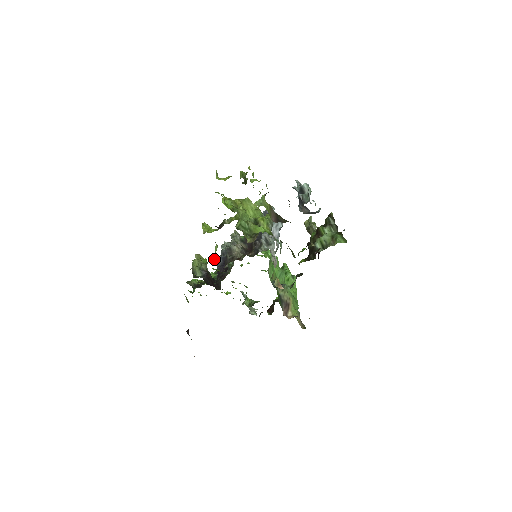
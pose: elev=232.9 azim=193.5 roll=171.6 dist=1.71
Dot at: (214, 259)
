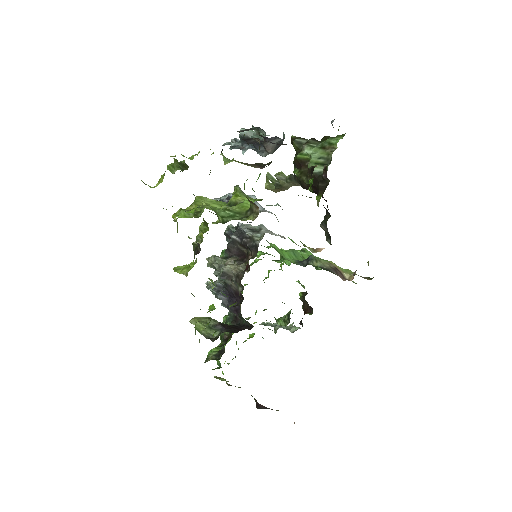
Dot at: occluded
